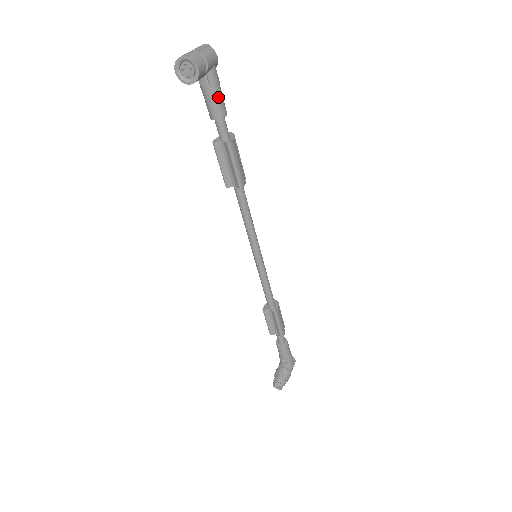
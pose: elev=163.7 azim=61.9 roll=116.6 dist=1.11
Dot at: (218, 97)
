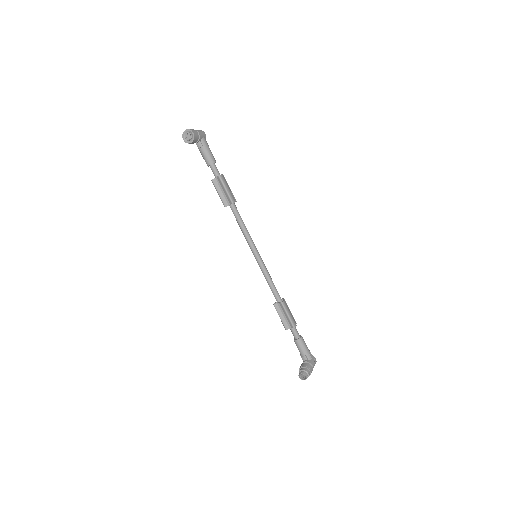
Dot at: (209, 152)
